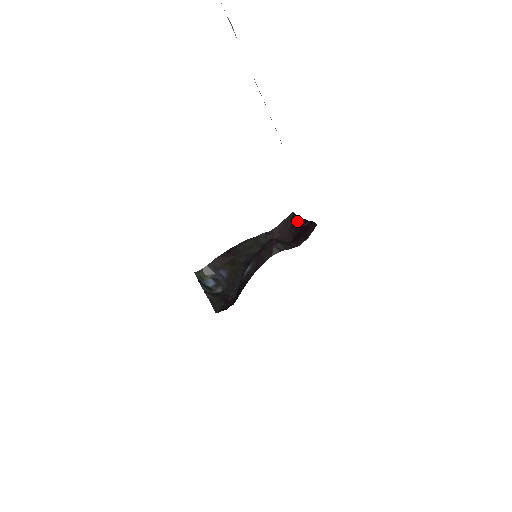
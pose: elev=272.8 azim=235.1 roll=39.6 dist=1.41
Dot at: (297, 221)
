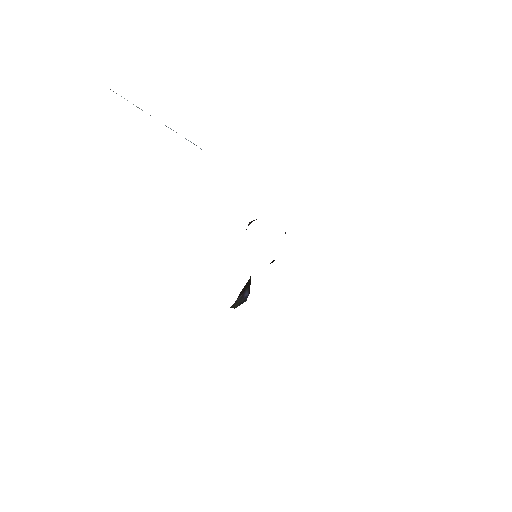
Dot at: occluded
